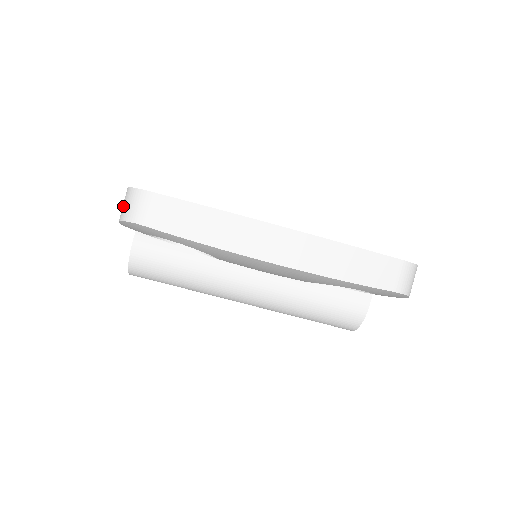
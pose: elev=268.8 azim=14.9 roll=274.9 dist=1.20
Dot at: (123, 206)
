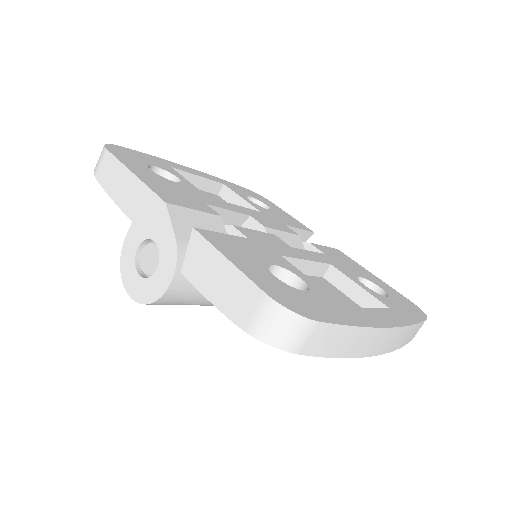
Dot at: (267, 325)
